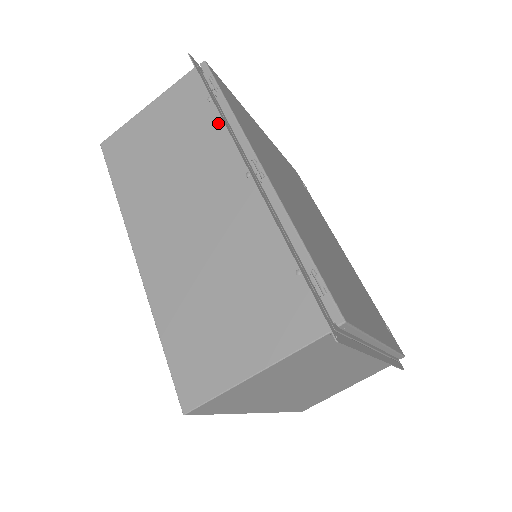
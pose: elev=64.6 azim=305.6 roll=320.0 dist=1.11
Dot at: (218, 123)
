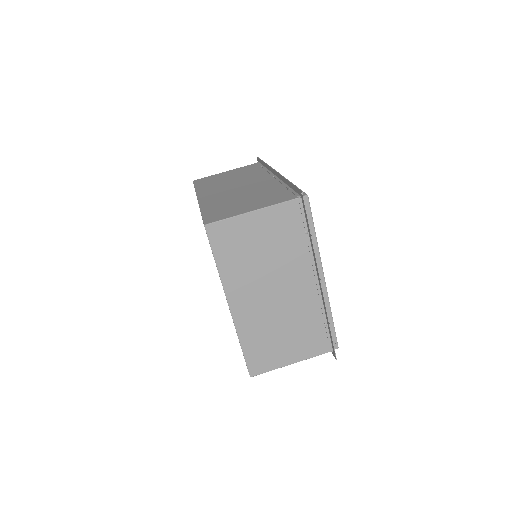
Dot at: (264, 170)
